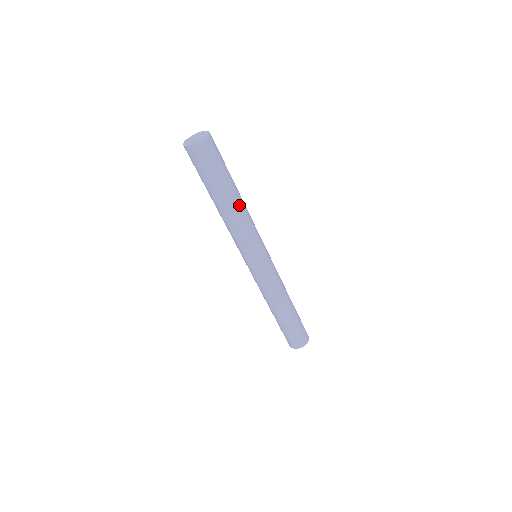
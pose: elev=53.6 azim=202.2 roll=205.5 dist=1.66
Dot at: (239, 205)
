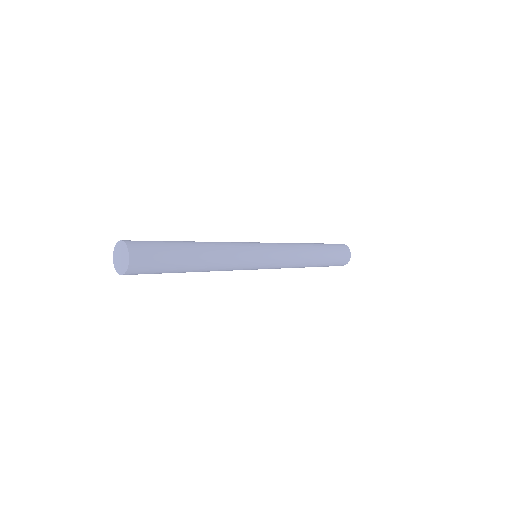
Dot at: (208, 253)
